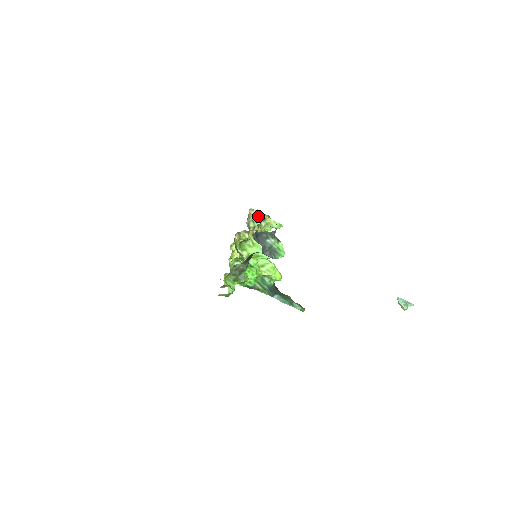
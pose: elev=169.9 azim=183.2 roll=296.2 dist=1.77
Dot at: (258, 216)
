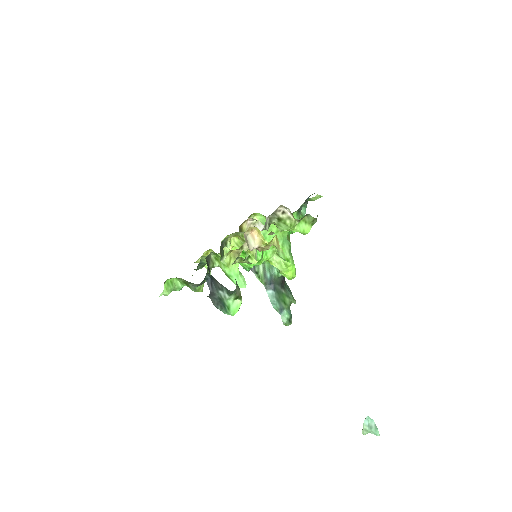
Dot at: (261, 237)
